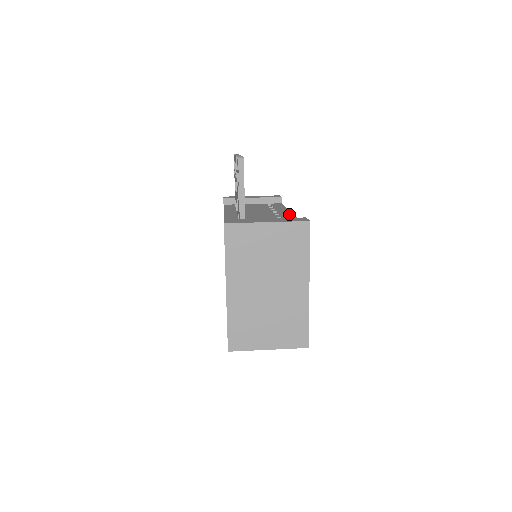
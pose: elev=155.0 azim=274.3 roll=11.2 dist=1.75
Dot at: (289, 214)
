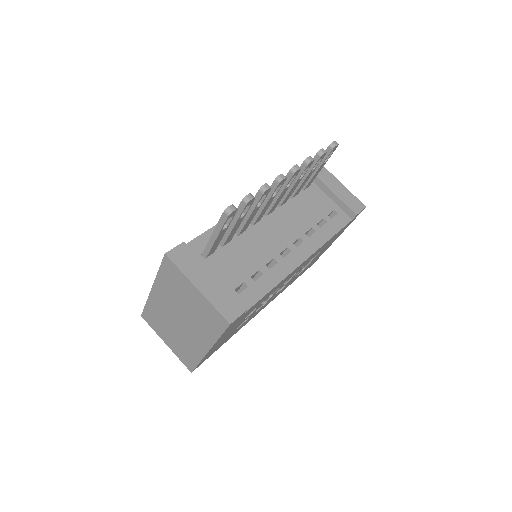
Dot at: (294, 263)
